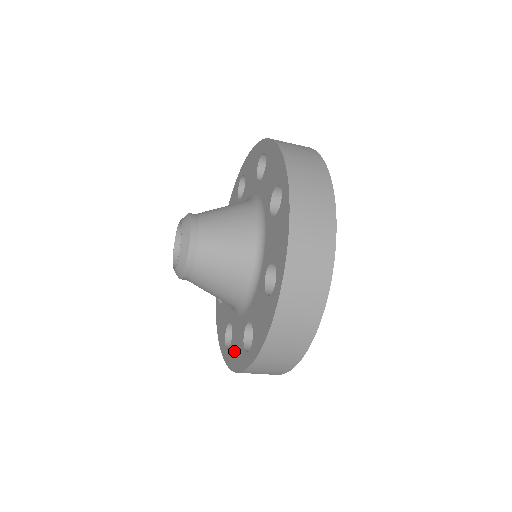
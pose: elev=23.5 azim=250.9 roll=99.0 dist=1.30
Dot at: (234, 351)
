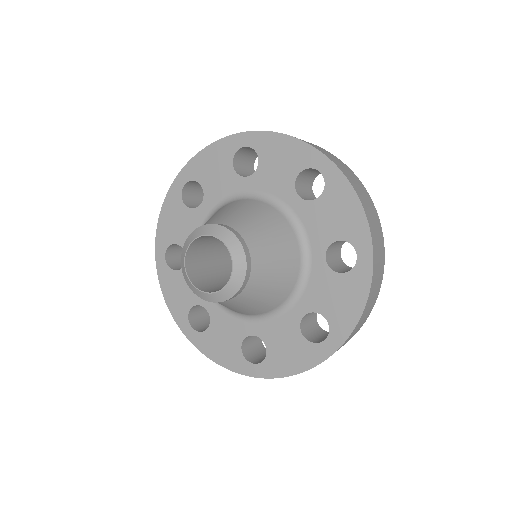
Dot at: (175, 287)
